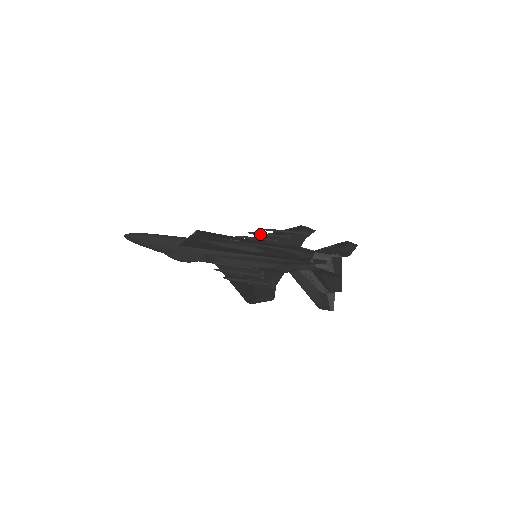
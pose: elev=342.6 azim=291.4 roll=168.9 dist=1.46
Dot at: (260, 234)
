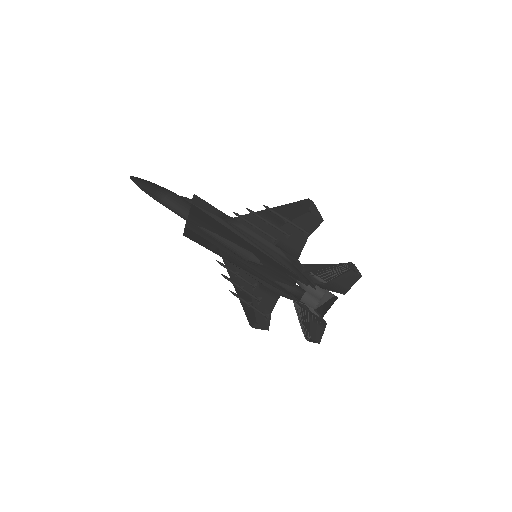
Dot at: (258, 218)
